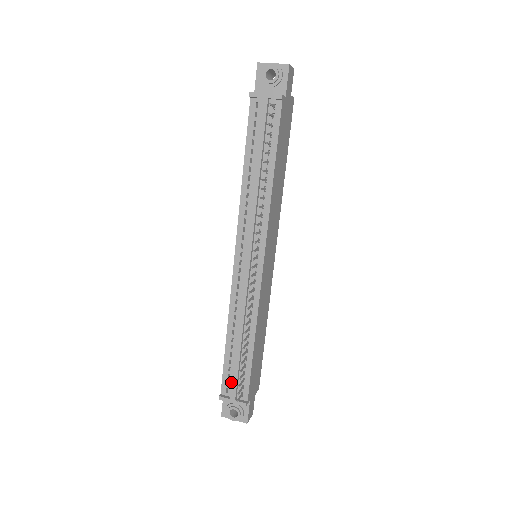
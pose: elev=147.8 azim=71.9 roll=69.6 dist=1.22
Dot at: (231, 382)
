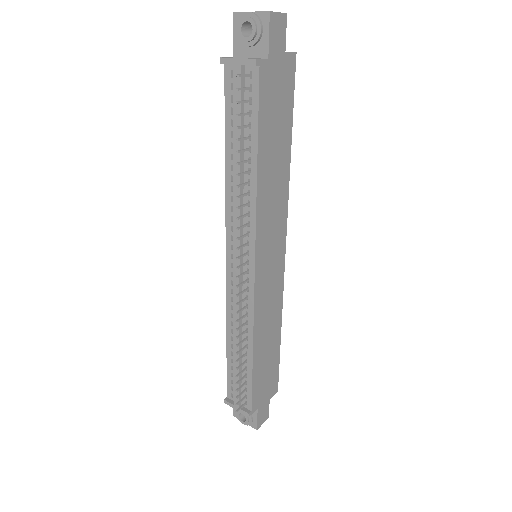
Dot at: (235, 388)
